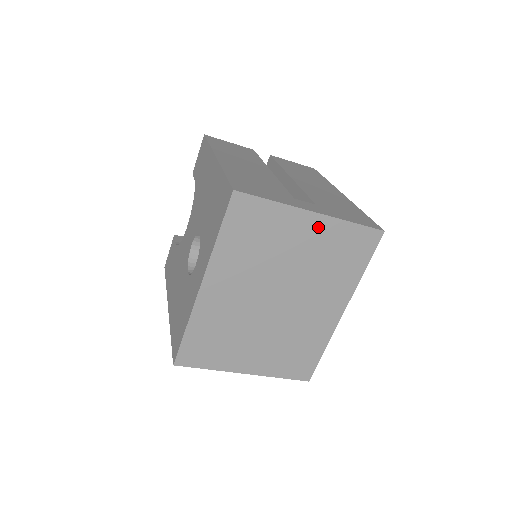
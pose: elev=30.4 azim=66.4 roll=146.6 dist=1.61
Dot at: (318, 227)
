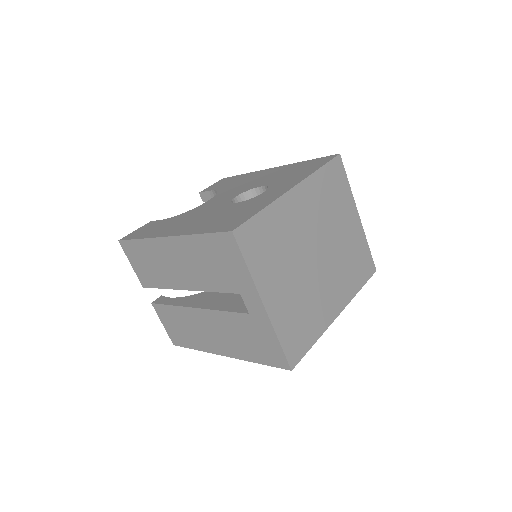
Dot at: (356, 227)
